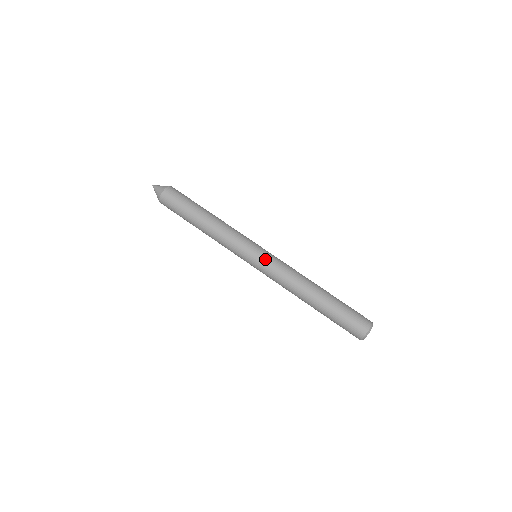
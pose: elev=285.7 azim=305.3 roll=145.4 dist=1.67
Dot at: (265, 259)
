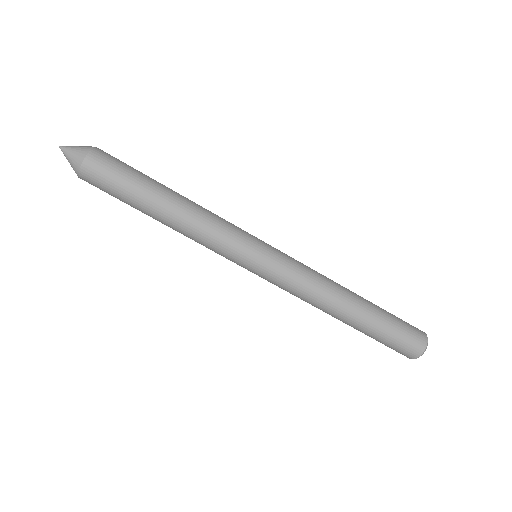
Dot at: (274, 265)
